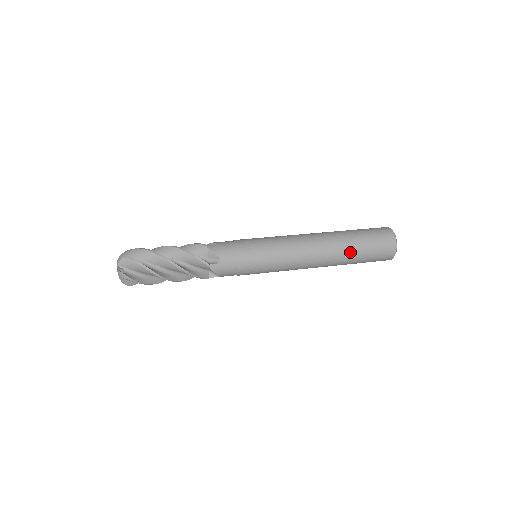
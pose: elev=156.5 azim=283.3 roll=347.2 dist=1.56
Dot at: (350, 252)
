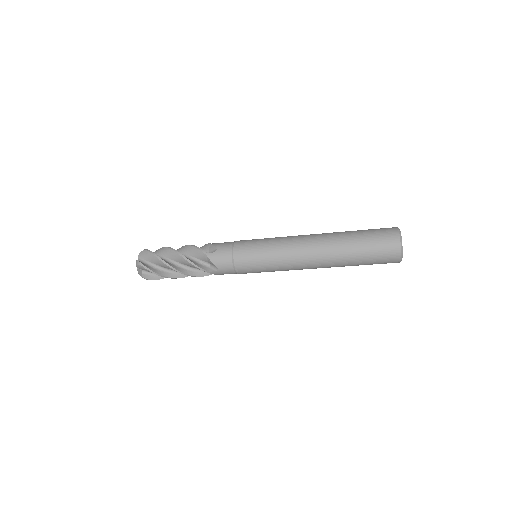
Dot at: (345, 242)
